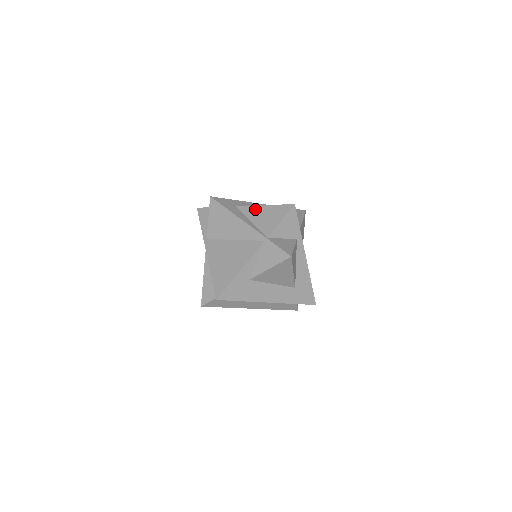
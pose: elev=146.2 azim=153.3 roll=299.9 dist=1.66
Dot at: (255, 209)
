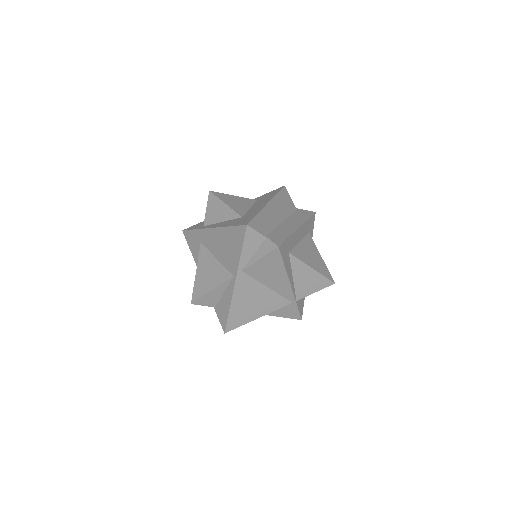
Dot at: (304, 268)
